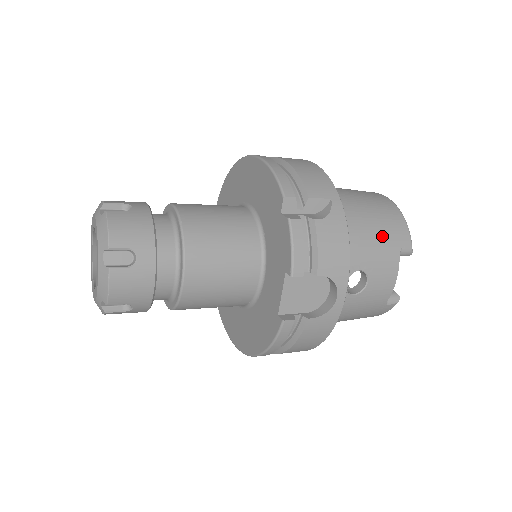
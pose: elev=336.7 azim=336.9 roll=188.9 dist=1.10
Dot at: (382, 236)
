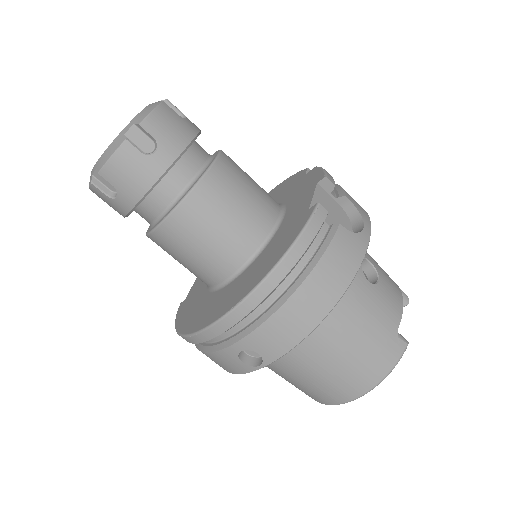
Dot at: occluded
